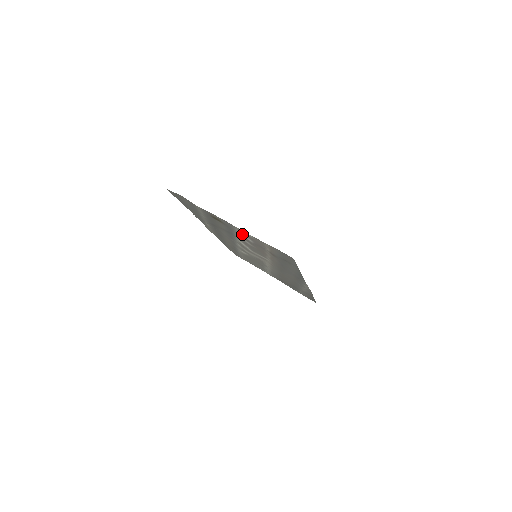
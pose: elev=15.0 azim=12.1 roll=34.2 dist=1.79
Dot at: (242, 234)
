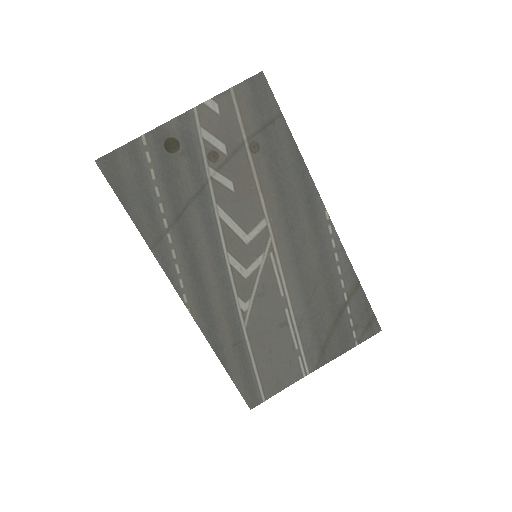
Dot at: (207, 137)
